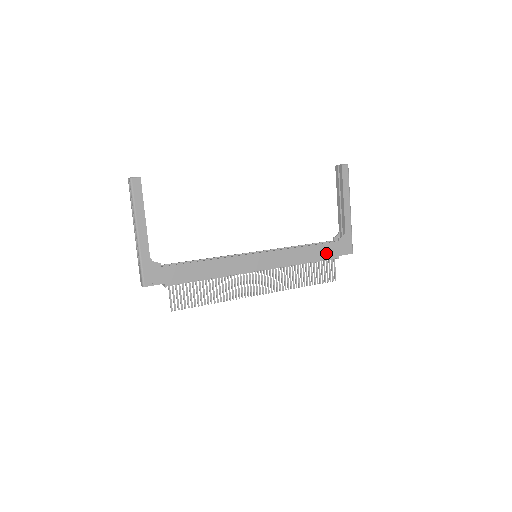
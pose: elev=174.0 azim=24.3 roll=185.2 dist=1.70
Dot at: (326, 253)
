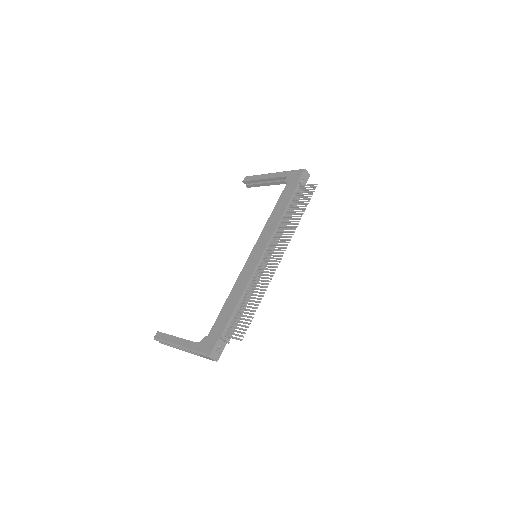
Dot at: (289, 193)
